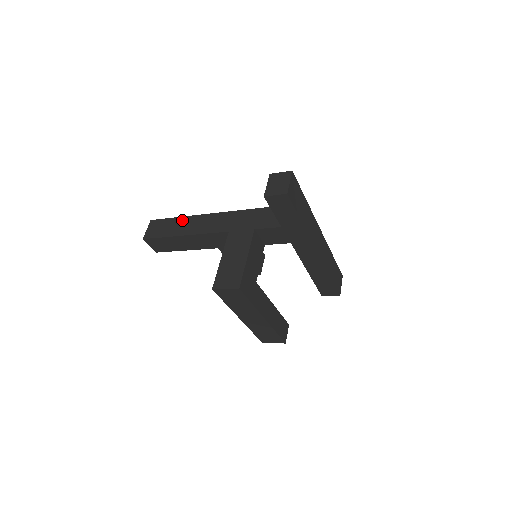
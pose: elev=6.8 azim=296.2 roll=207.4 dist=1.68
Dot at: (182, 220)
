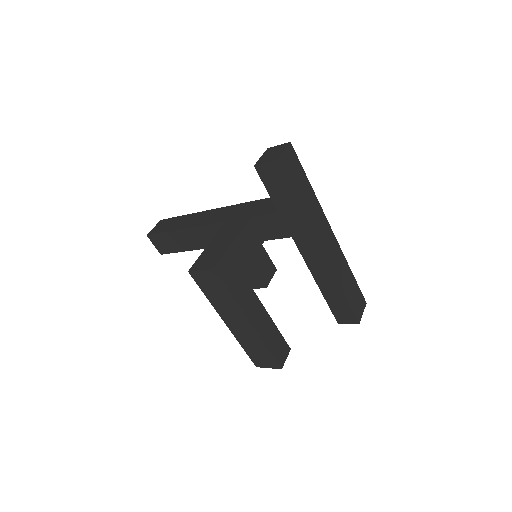
Dot at: (187, 217)
